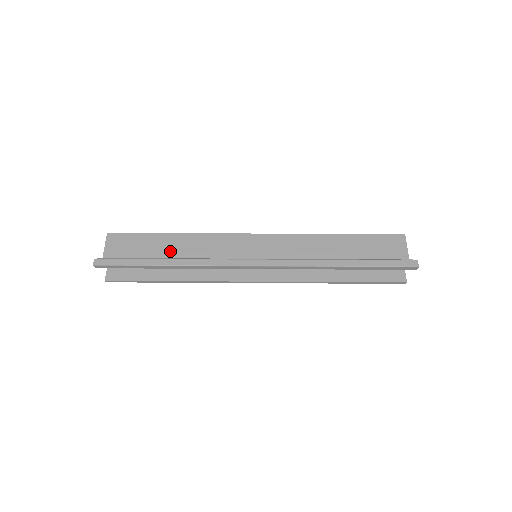
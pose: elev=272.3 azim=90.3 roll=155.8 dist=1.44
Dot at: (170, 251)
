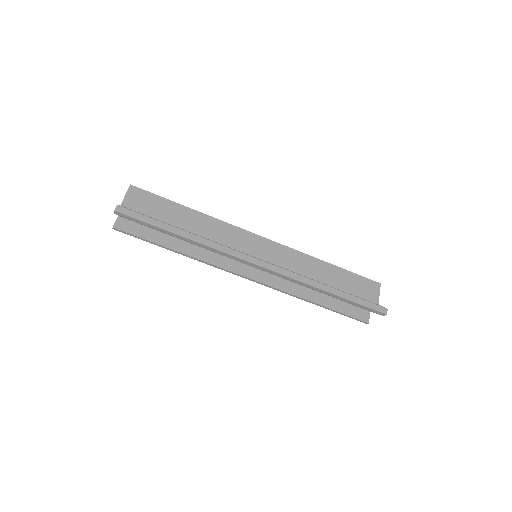
Dot at: (184, 223)
